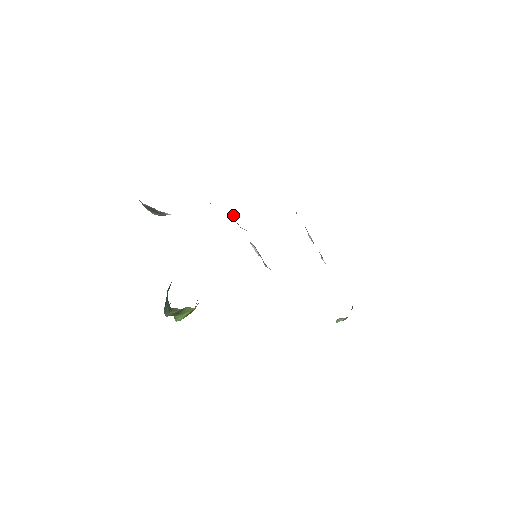
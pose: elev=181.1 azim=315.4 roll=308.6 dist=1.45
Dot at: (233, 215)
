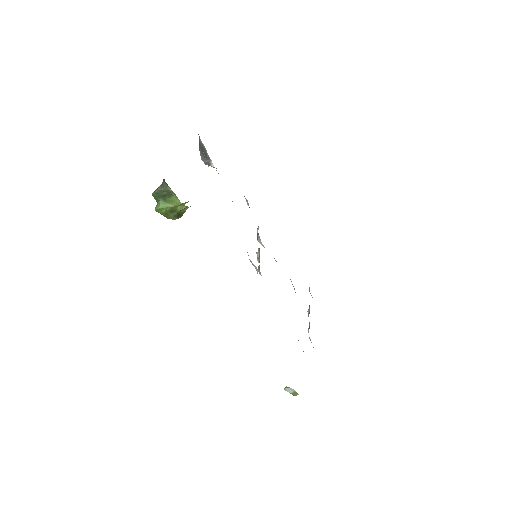
Dot at: occluded
